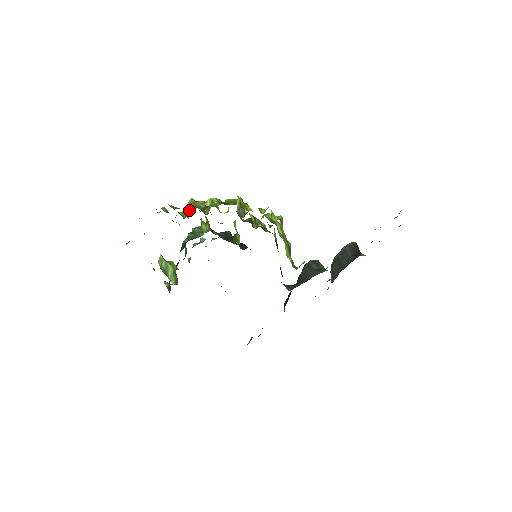
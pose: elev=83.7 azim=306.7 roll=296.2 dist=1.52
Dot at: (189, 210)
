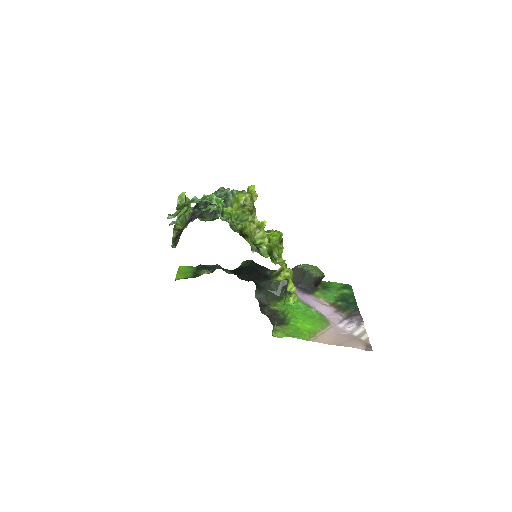
Dot at: (240, 218)
